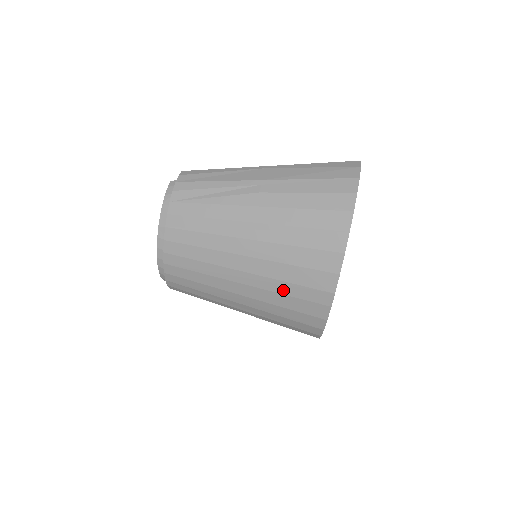
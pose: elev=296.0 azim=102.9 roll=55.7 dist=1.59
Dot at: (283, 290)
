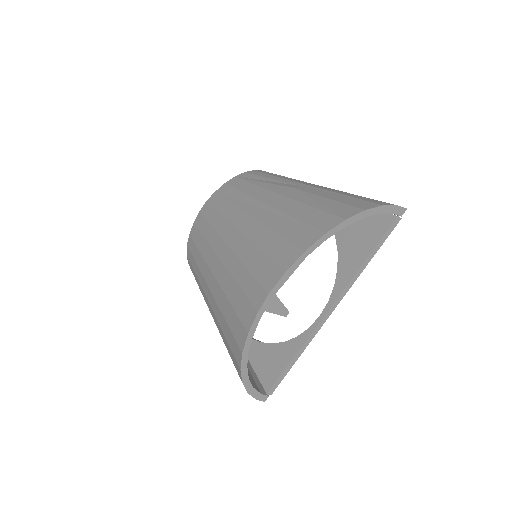
Dot at: (238, 276)
